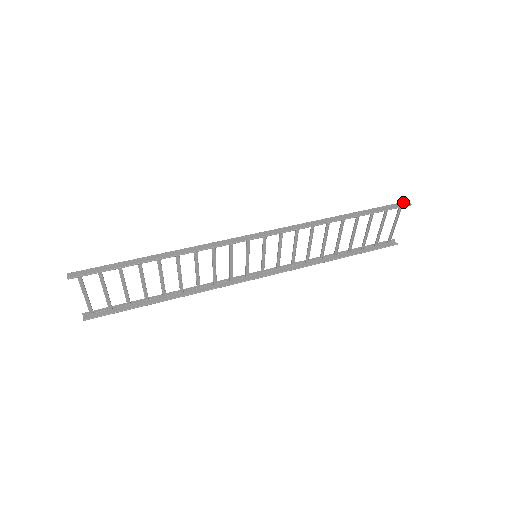
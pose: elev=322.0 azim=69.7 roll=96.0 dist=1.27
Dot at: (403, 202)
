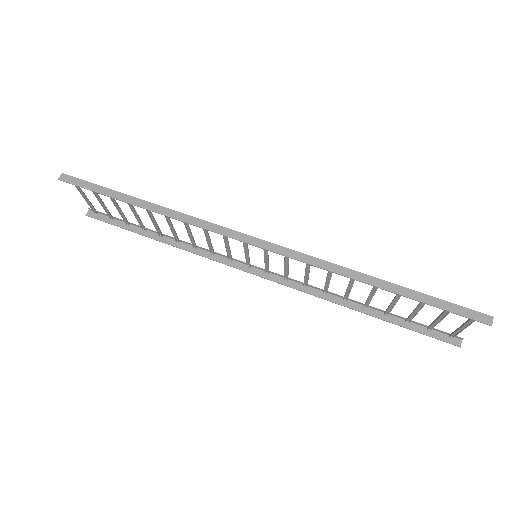
Dot at: (483, 314)
